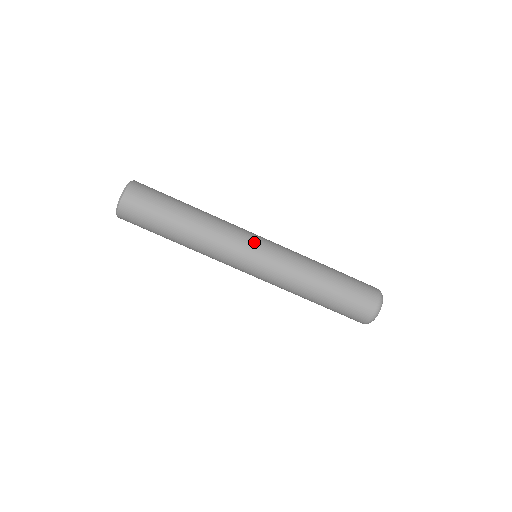
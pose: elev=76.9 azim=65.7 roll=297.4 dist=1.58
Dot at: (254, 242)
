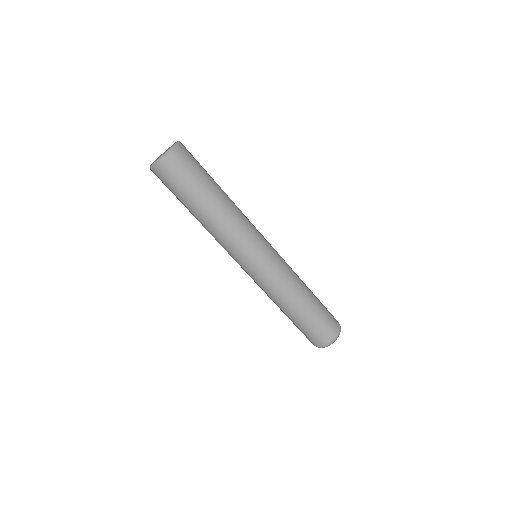
Dot at: (263, 245)
